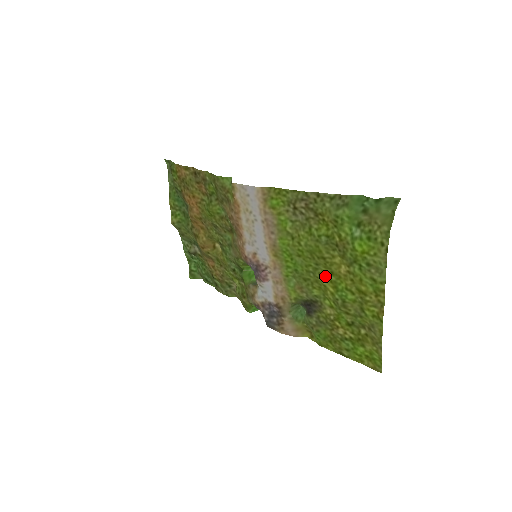
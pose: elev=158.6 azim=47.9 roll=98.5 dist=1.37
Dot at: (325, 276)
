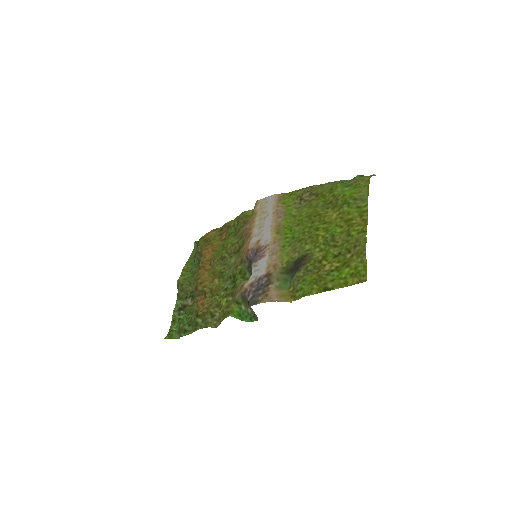
Dot at: (318, 228)
